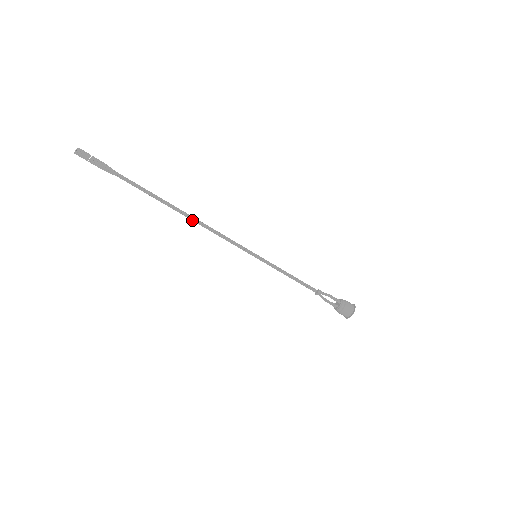
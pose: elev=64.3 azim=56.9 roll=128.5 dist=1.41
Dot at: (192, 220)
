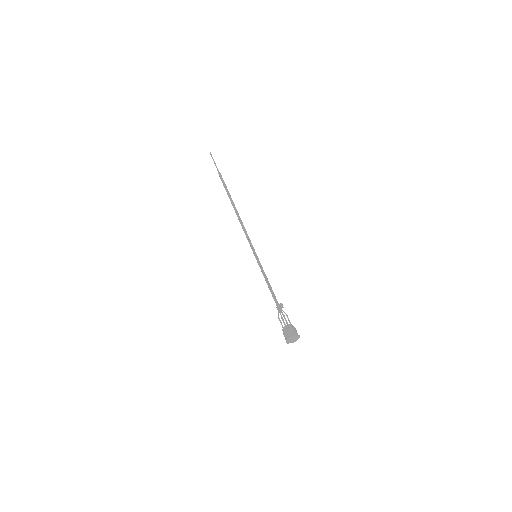
Dot at: (236, 213)
